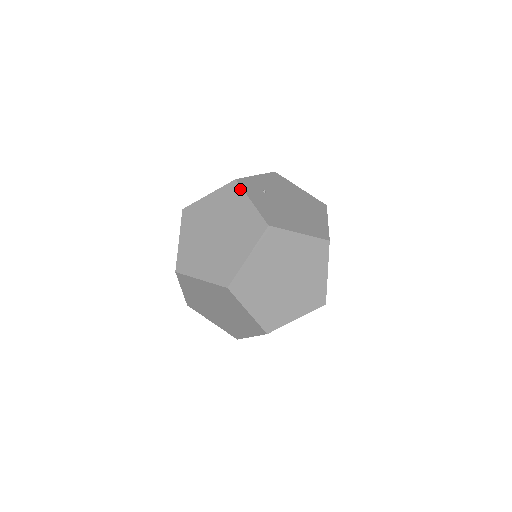
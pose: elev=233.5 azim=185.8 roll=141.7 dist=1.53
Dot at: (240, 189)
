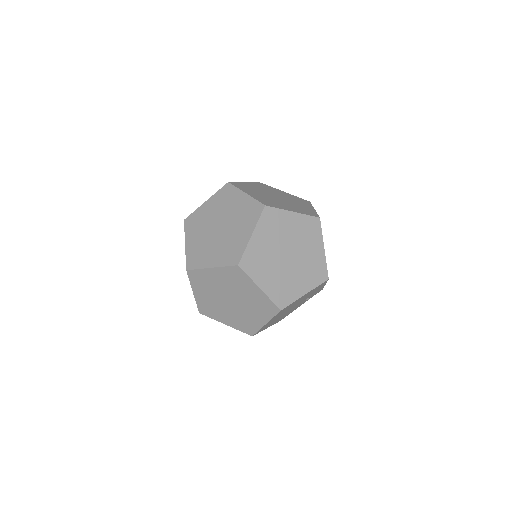
Dot at: (193, 214)
